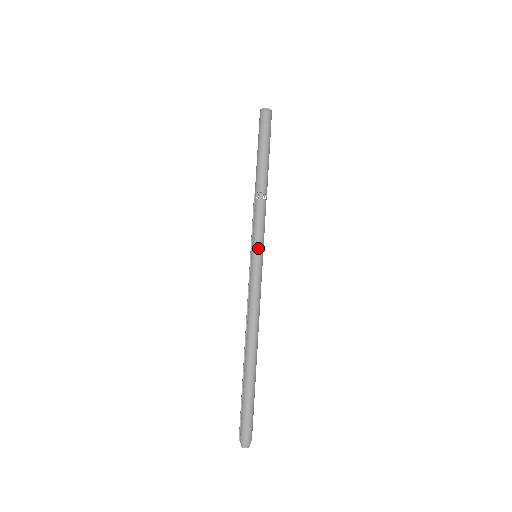
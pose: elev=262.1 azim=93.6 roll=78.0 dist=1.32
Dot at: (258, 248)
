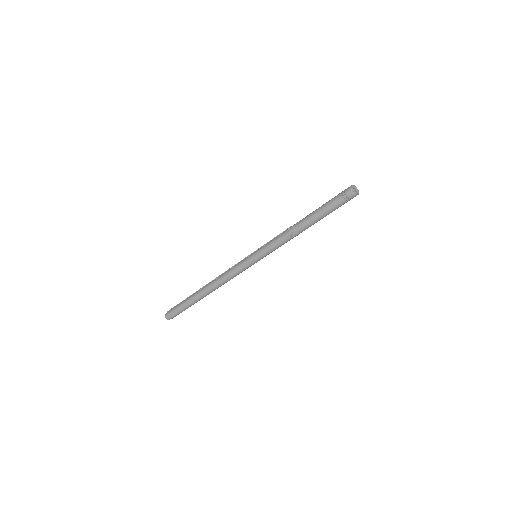
Dot at: (258, 255)
